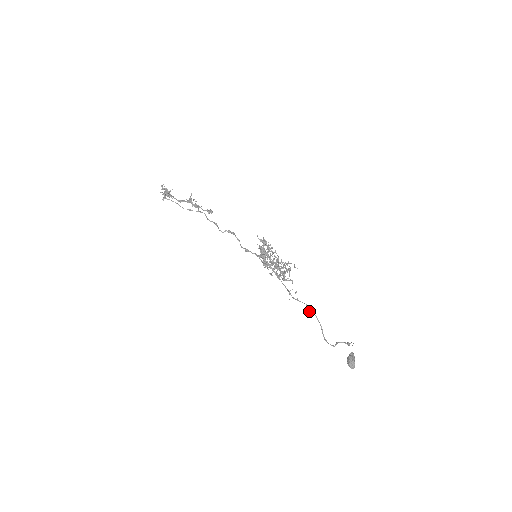
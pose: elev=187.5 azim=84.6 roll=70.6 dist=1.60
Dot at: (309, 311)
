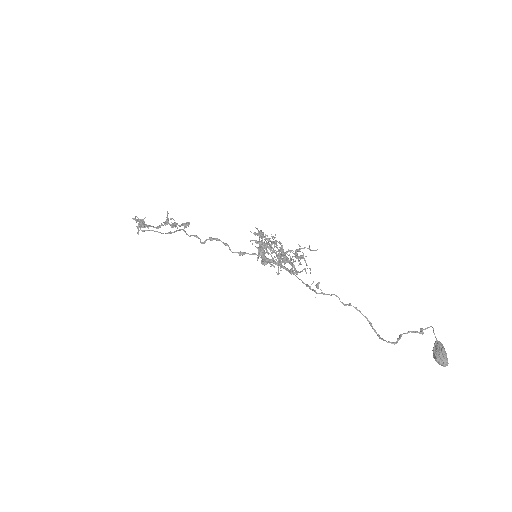
Dot at: occluded
